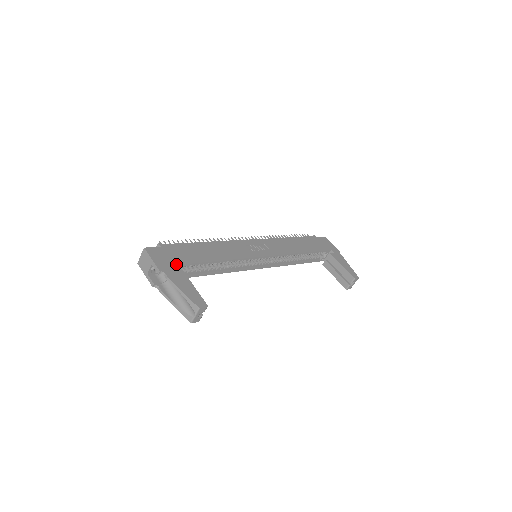
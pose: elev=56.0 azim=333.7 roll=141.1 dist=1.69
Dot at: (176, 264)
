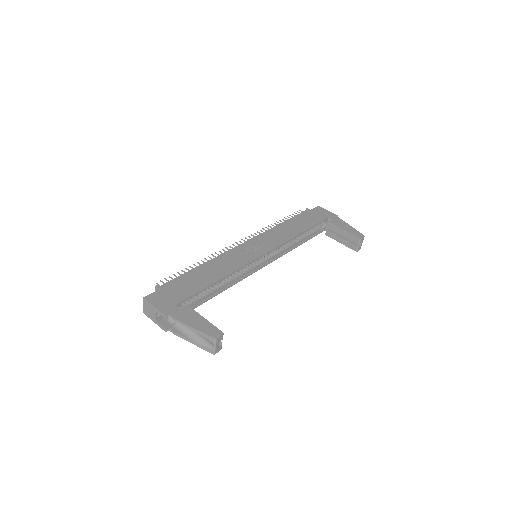
Dot at: (179, 301)
